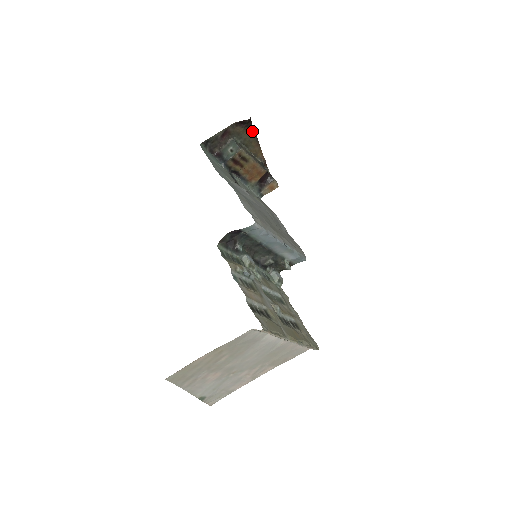
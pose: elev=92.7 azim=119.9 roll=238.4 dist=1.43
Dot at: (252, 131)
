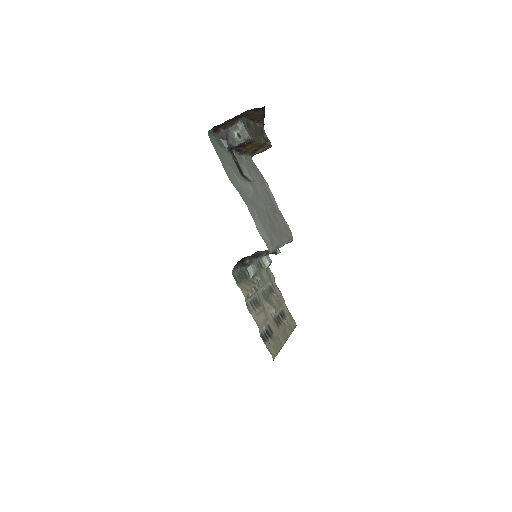
Dot at: (262, 110)
